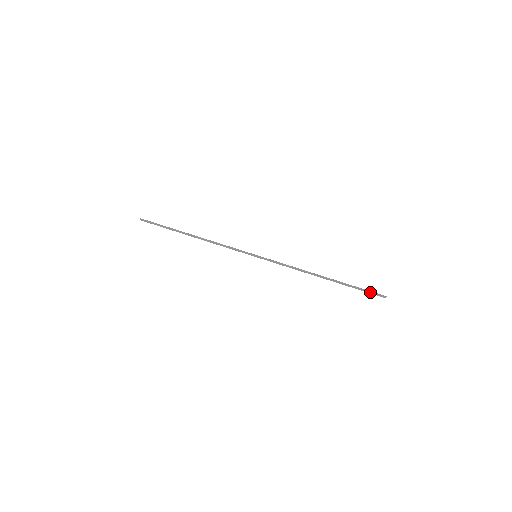
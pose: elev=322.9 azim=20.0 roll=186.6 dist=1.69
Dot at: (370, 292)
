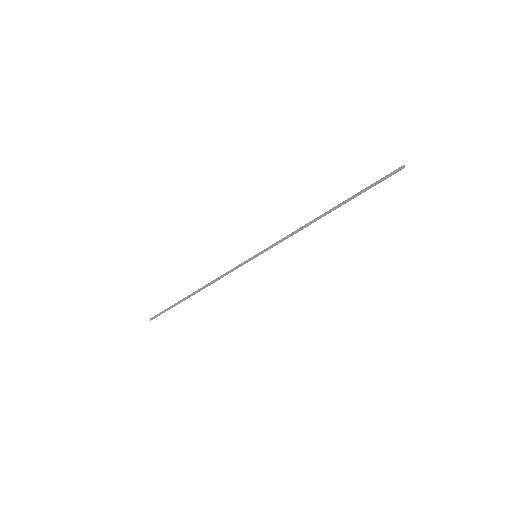
Dot at: (383, 177)
